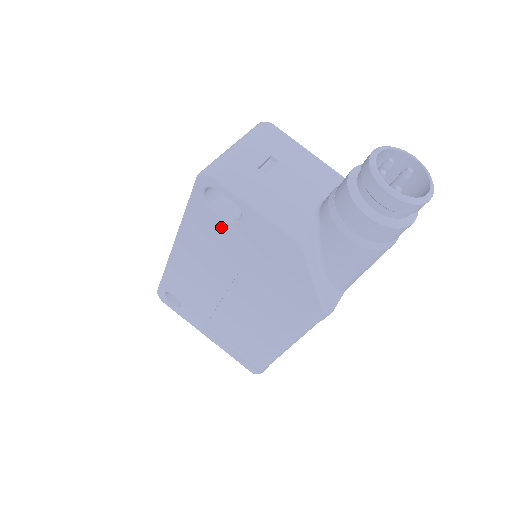
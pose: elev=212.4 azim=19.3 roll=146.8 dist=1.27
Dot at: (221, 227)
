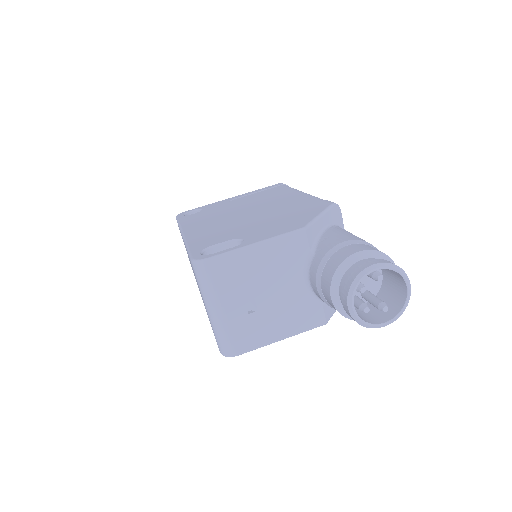
Dot at: occluded
